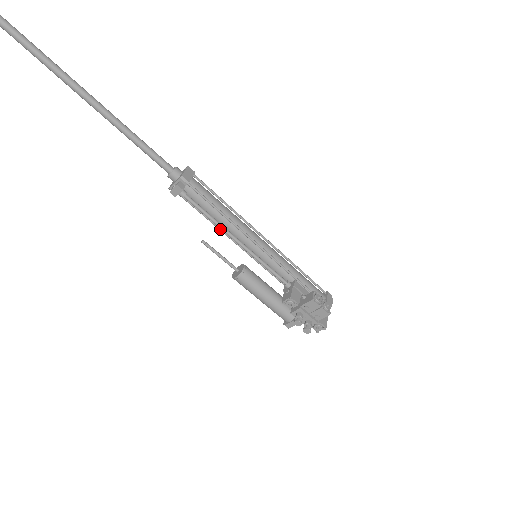
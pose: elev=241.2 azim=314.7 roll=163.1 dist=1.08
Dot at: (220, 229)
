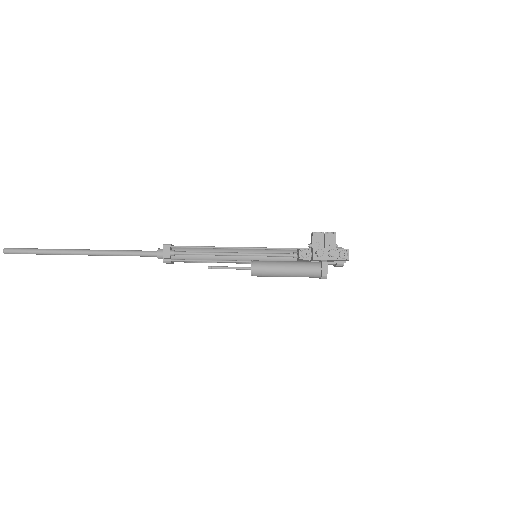
Dot at: (217, 261)
